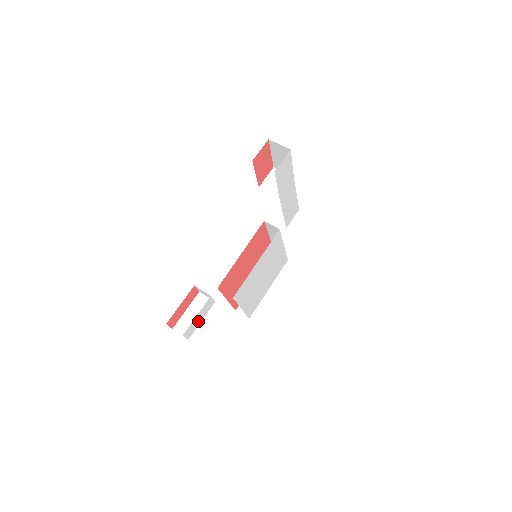
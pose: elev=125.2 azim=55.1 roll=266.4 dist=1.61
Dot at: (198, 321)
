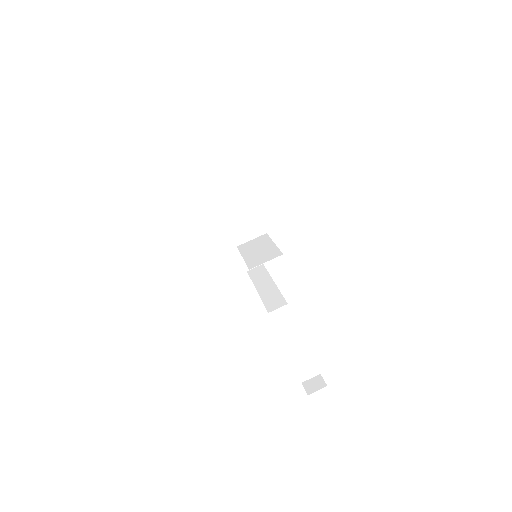
Dot at: occluded
